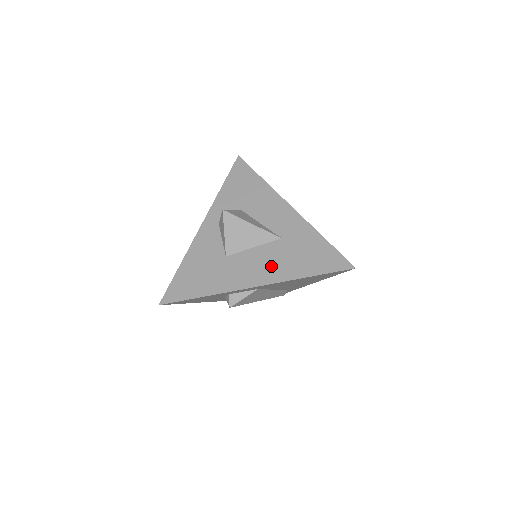
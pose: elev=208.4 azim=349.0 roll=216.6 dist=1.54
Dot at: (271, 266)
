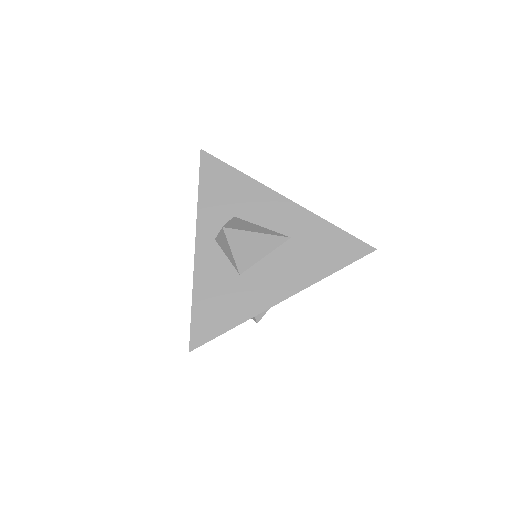
Dot at: (293, 272)
